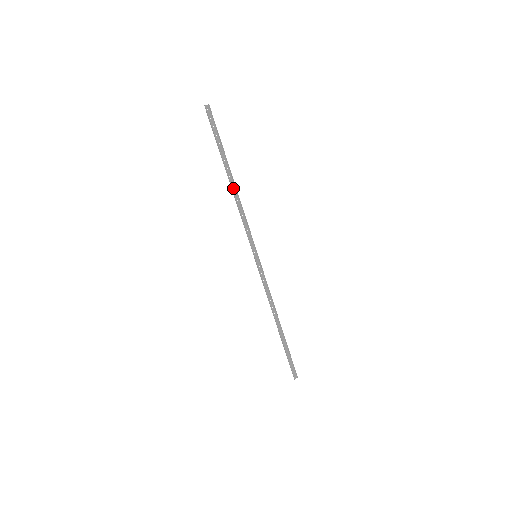
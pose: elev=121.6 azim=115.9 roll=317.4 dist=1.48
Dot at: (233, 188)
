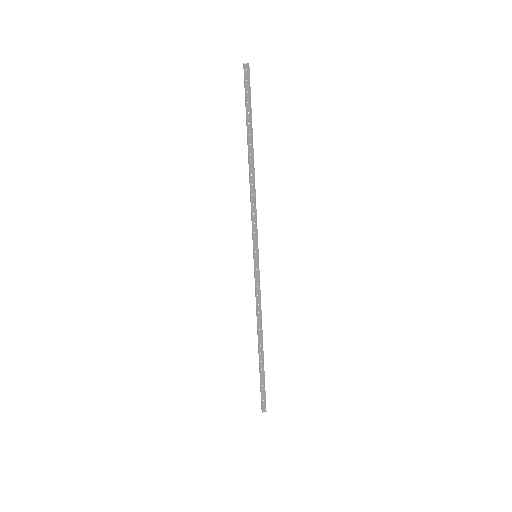
Dot at: (251, 169)
